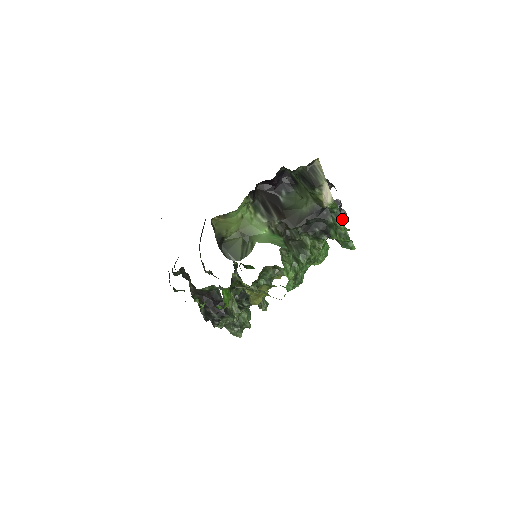
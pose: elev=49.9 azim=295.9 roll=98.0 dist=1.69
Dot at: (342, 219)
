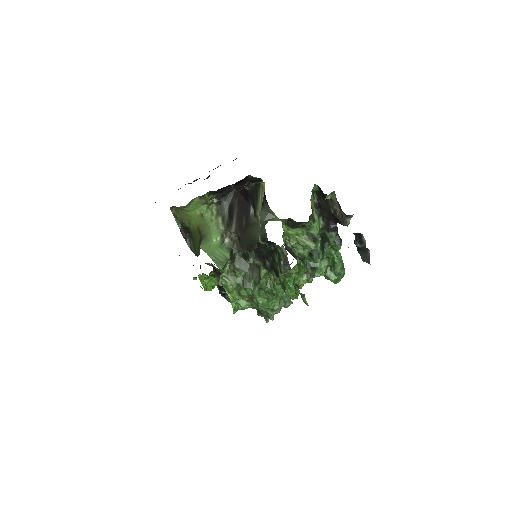
Dot at: (280, 265)
